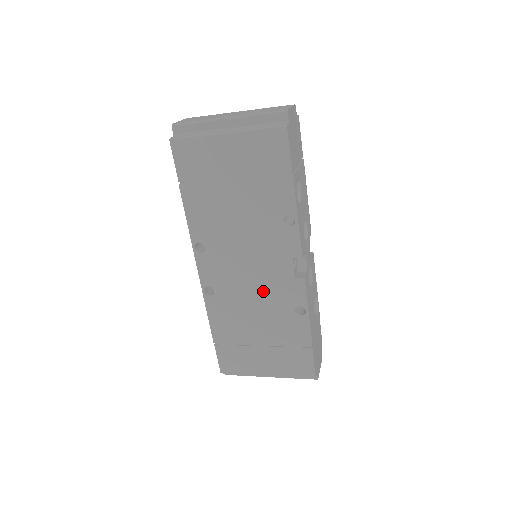
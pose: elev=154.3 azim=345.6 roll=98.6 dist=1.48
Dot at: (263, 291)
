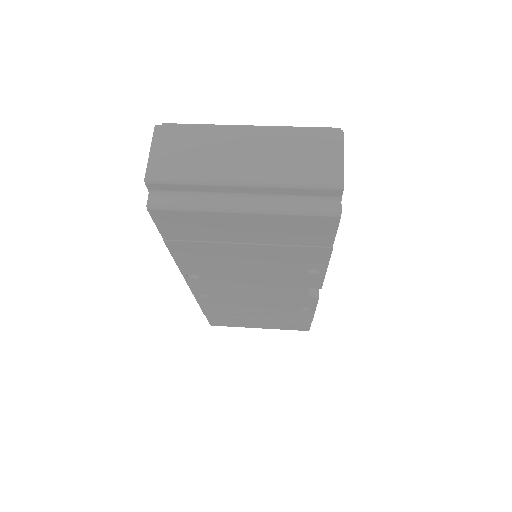
Dot at: (268, 299)
